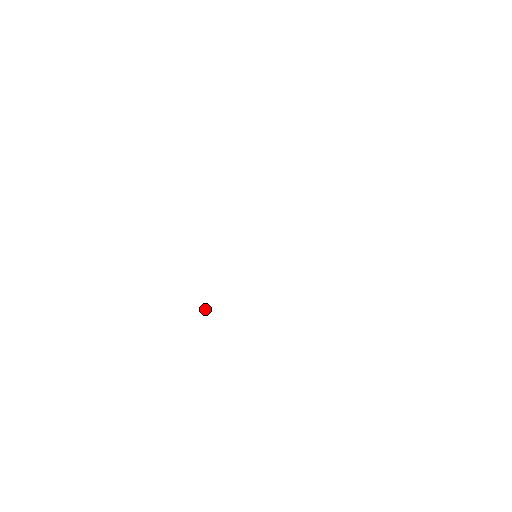
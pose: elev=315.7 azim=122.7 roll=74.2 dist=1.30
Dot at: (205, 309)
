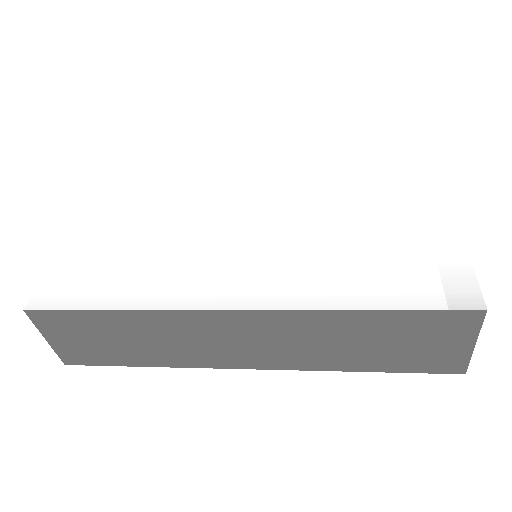
Dot at: (191, 288)
